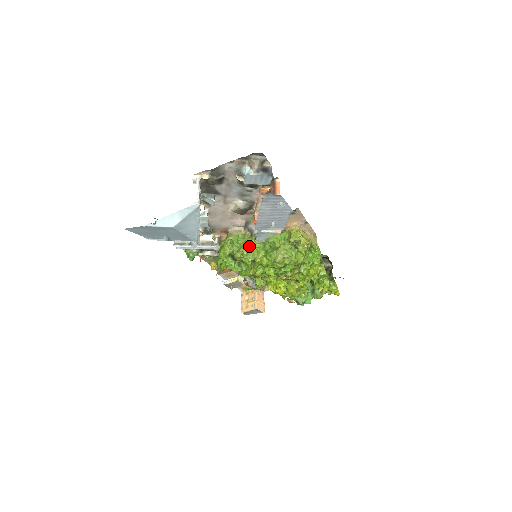
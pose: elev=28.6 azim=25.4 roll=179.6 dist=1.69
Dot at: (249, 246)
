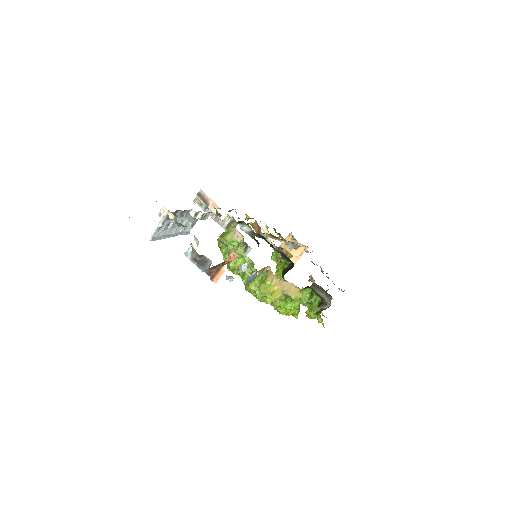
Dot at: occluded
